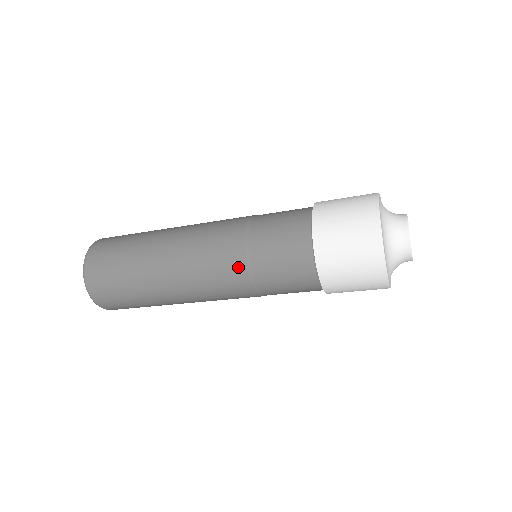
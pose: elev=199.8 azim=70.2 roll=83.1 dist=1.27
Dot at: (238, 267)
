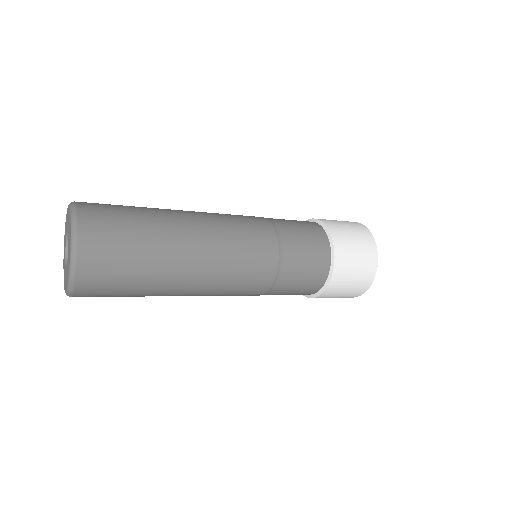
Dot at: (271, 251)
